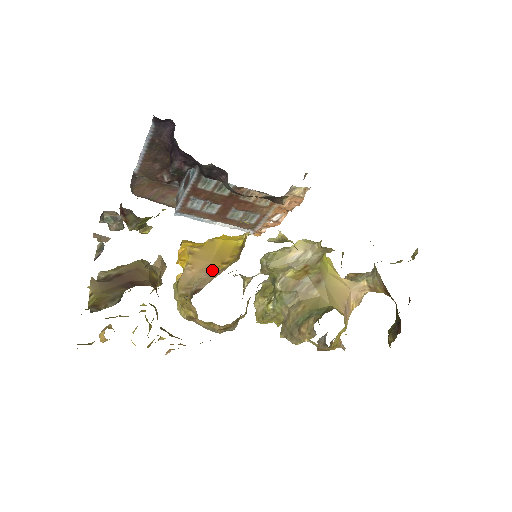
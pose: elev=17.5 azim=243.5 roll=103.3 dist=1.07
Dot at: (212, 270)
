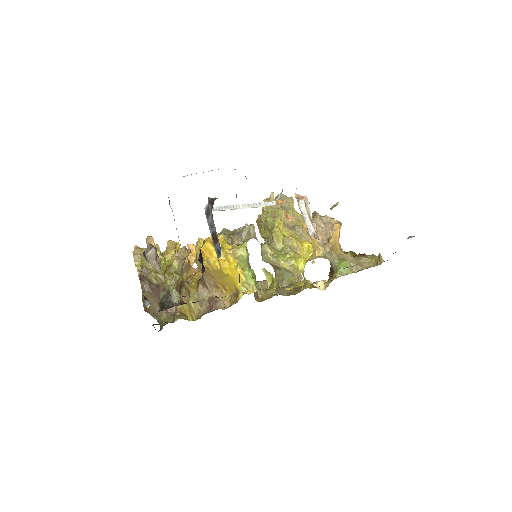
Dot at: (216, 285)
